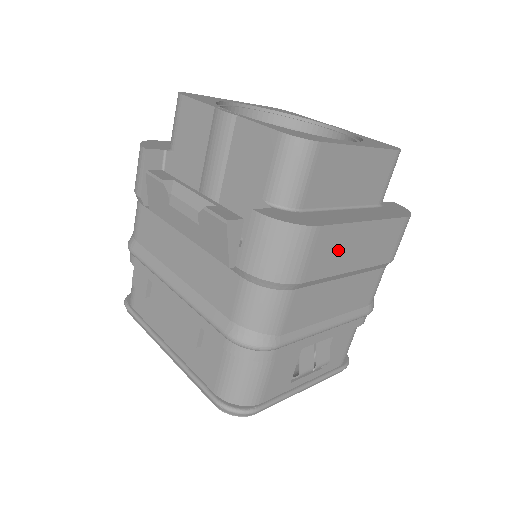
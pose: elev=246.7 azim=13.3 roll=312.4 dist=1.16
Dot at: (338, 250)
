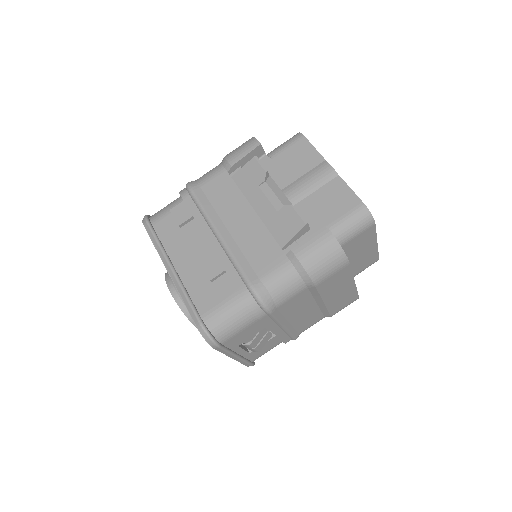
Dot at: (337, 284)
